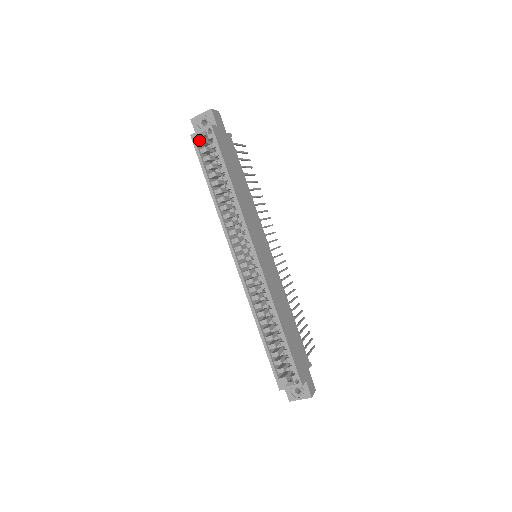
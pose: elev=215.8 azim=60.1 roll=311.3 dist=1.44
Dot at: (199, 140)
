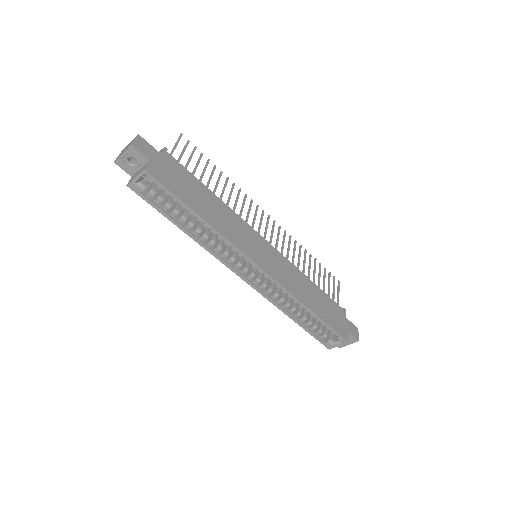
Dot at: (140, 188)
